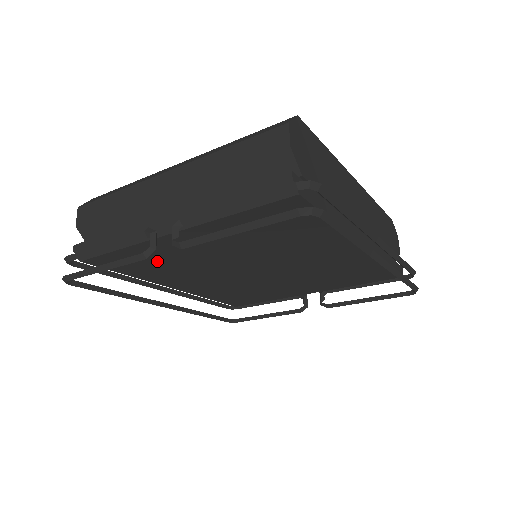
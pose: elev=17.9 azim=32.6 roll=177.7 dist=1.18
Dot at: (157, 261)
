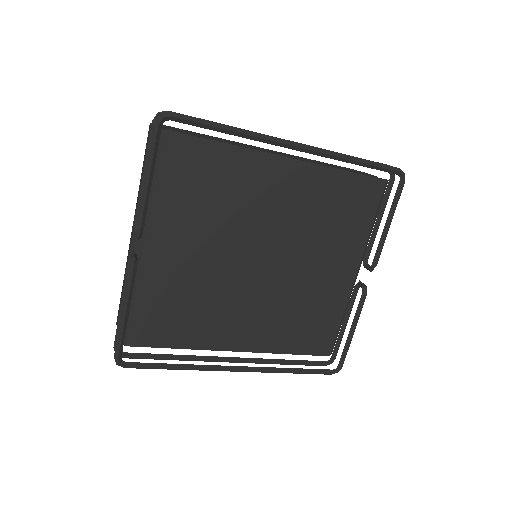
Dot at: (176, 303)
